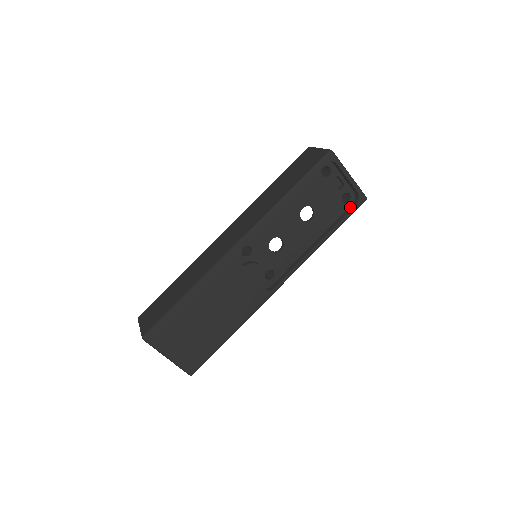
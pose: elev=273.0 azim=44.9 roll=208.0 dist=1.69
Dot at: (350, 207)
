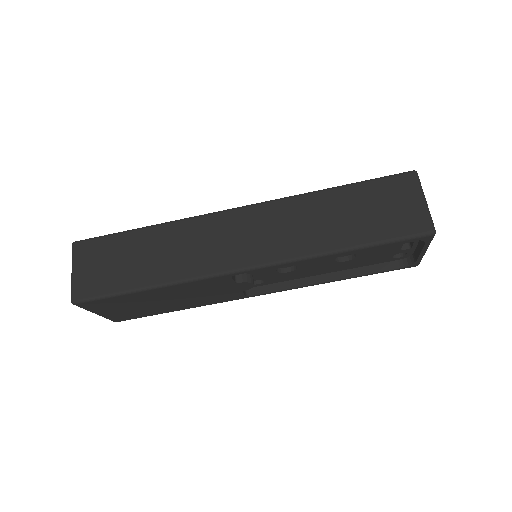
Dot at: (394, 263)
